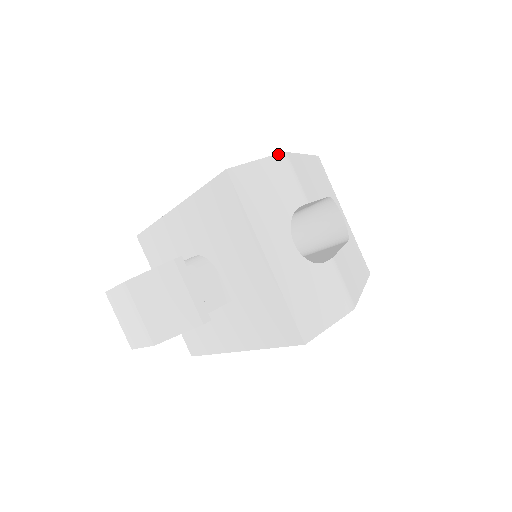
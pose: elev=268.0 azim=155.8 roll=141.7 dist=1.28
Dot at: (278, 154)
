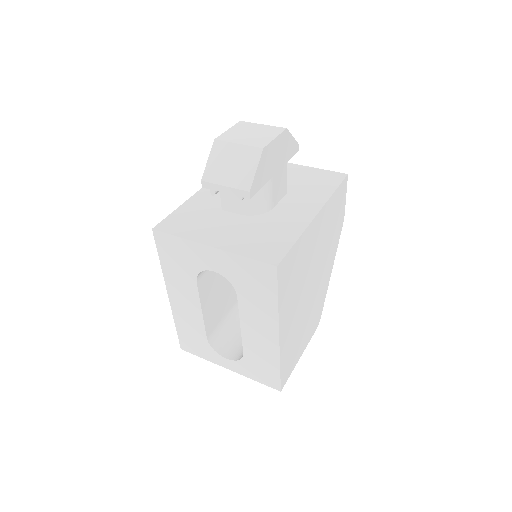
Dot at: occluded
